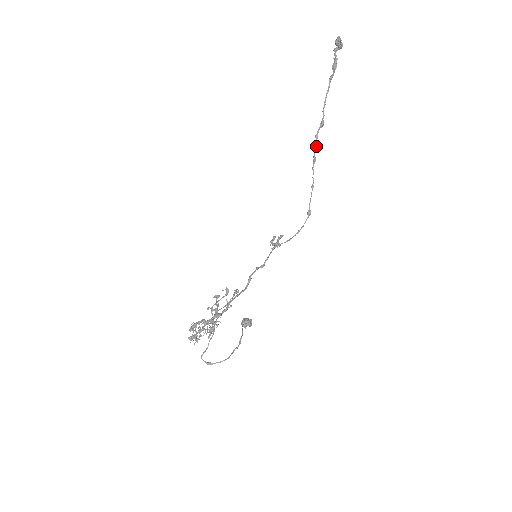
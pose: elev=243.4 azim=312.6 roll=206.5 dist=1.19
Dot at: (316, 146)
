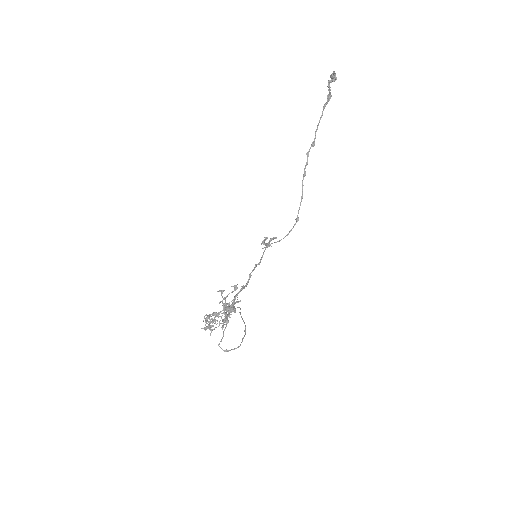
Dot at: (307, 163)
